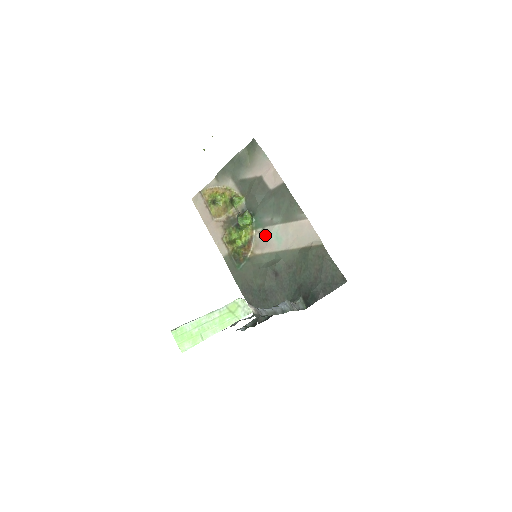
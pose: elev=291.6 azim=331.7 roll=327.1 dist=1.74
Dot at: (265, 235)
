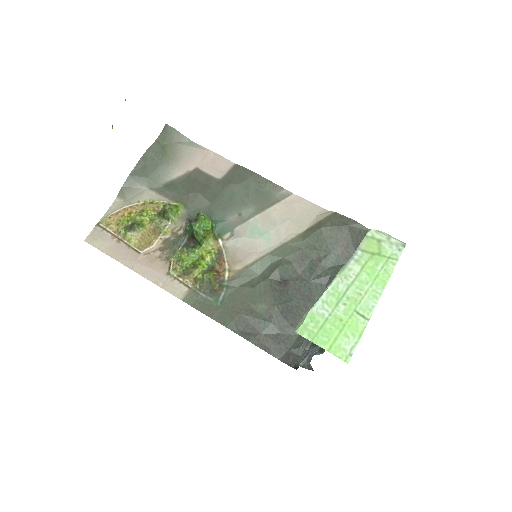
Dot at: (240, 238)
